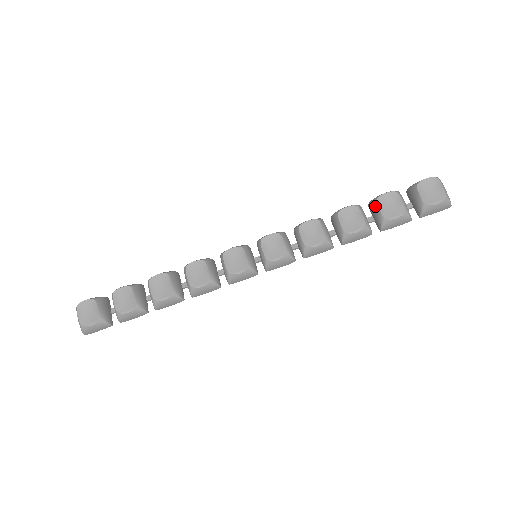
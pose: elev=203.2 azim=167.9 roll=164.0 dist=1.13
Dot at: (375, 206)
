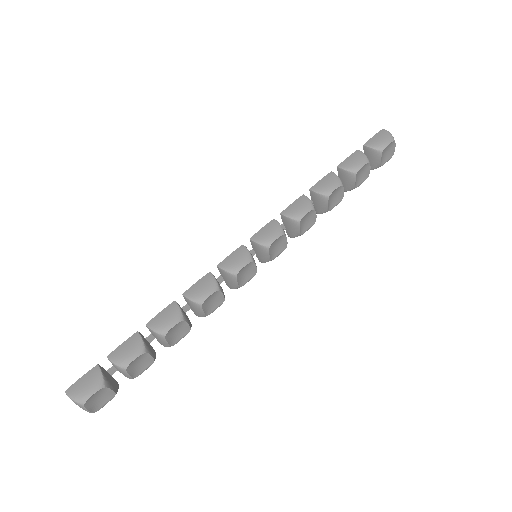
Dot at: (352, 179)
